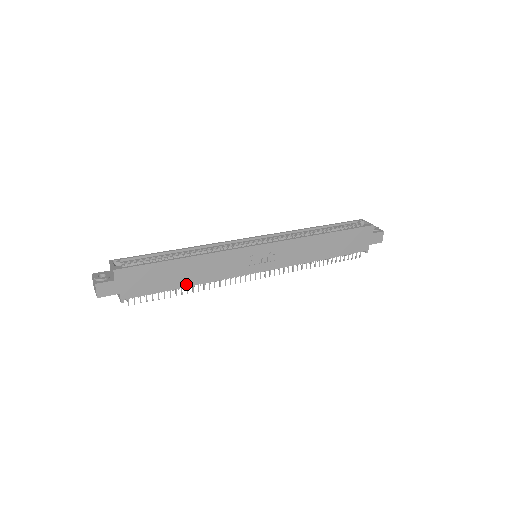
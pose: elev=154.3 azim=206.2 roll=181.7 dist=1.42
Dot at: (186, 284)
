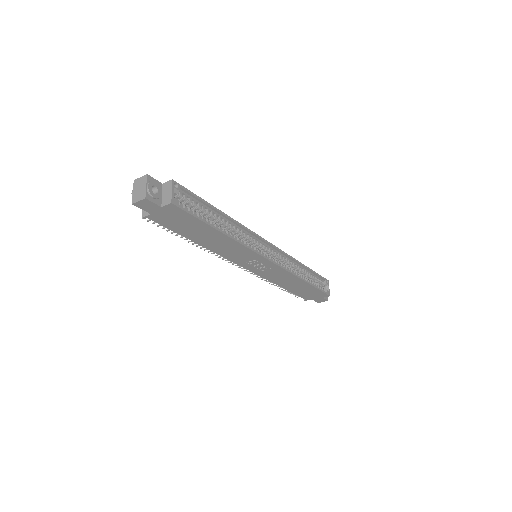
Dot at: (198, 242)
